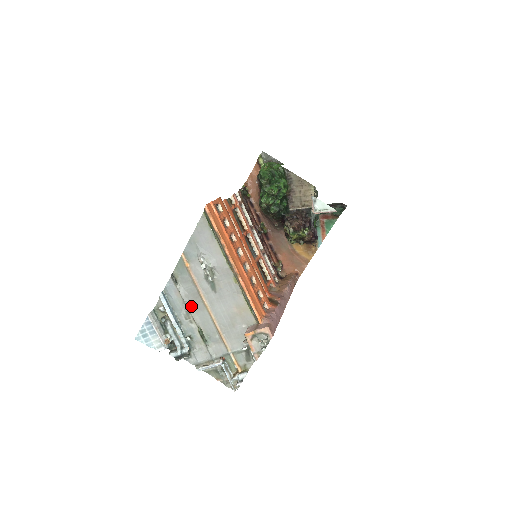
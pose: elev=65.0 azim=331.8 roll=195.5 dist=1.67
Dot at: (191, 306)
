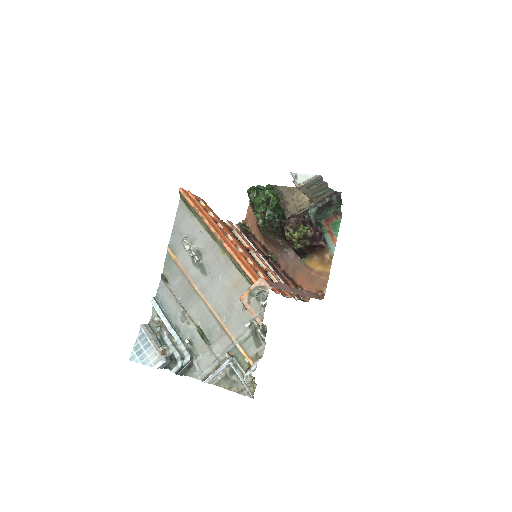
Dot at: (185, 303)
